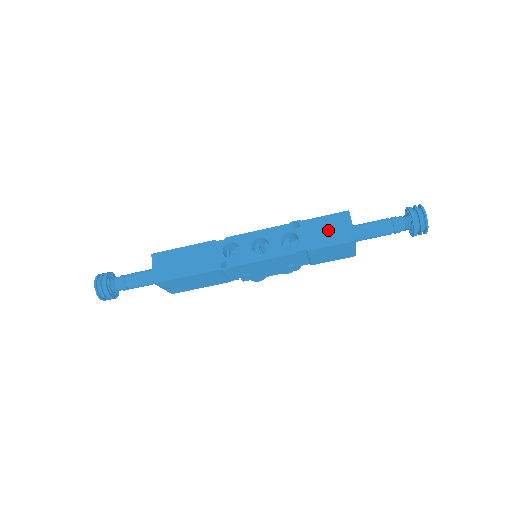
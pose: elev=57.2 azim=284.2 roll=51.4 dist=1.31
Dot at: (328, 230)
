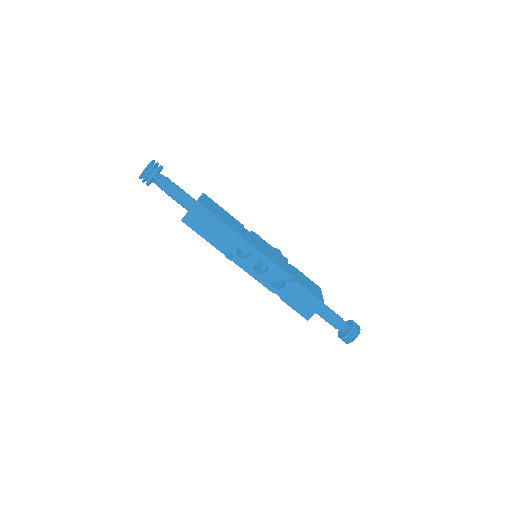
Dot at: (302, 301)
